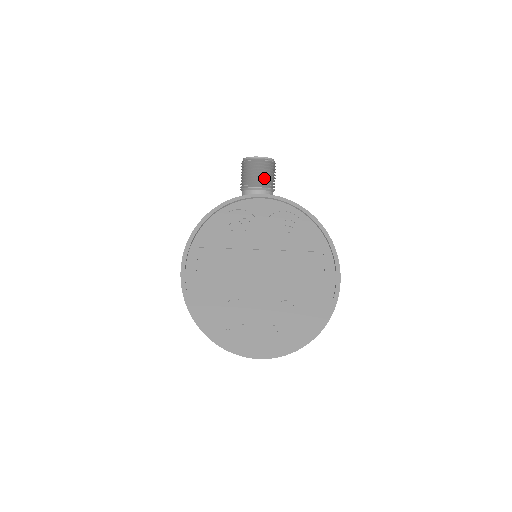
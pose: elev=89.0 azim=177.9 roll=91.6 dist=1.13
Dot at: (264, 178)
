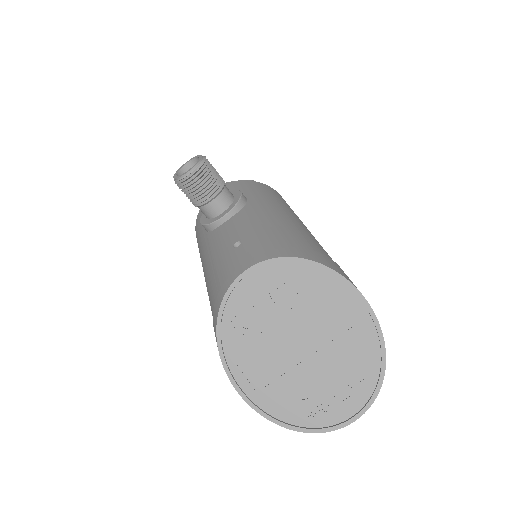
Dot at: (209, 186)
